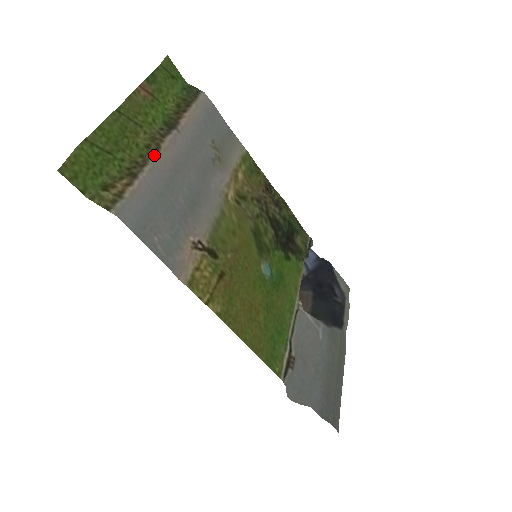
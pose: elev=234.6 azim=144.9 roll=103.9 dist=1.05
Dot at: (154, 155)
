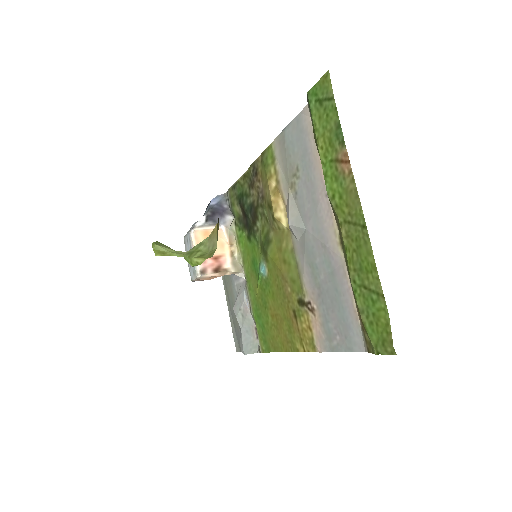
Dot at: (343, 252)
